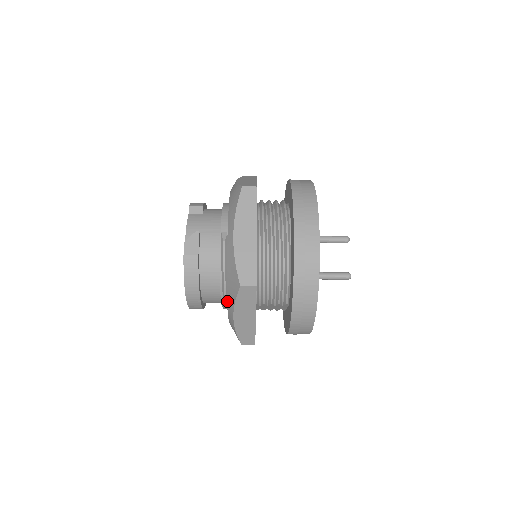
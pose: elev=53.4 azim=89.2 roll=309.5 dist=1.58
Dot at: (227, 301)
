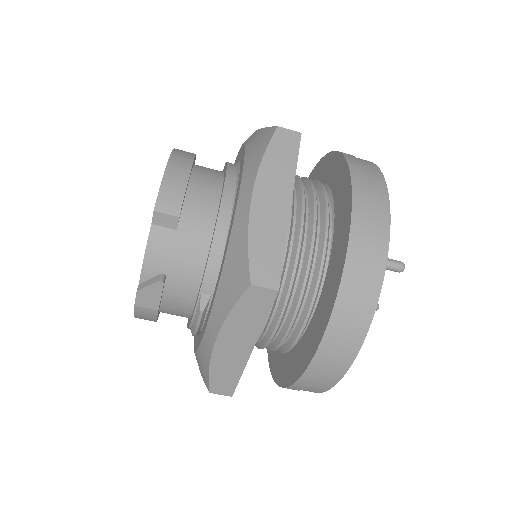
Dot at: occluded
